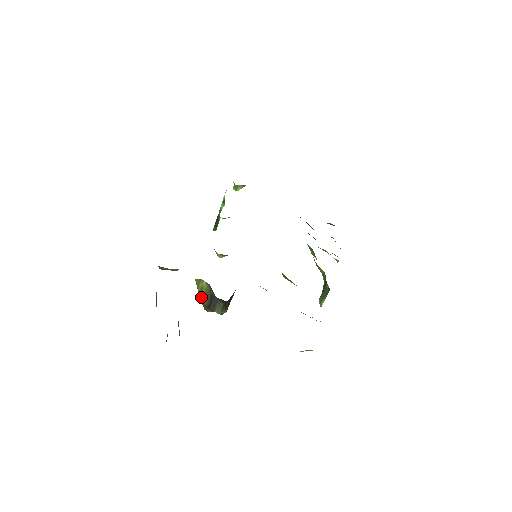
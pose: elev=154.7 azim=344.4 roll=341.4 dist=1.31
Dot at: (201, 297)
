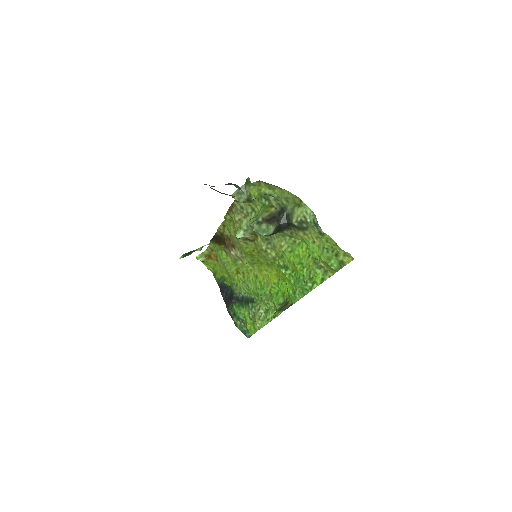
Dot at: (264, 214)
